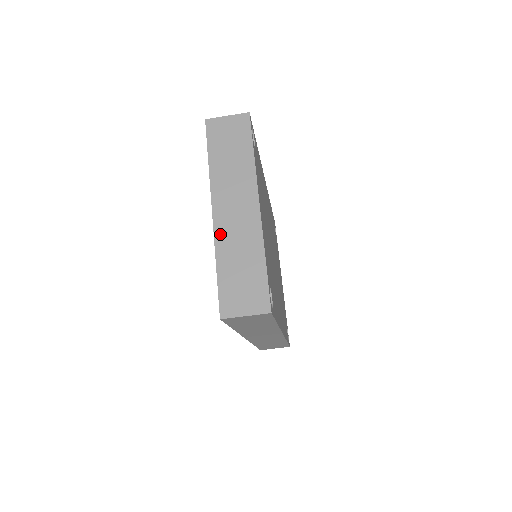
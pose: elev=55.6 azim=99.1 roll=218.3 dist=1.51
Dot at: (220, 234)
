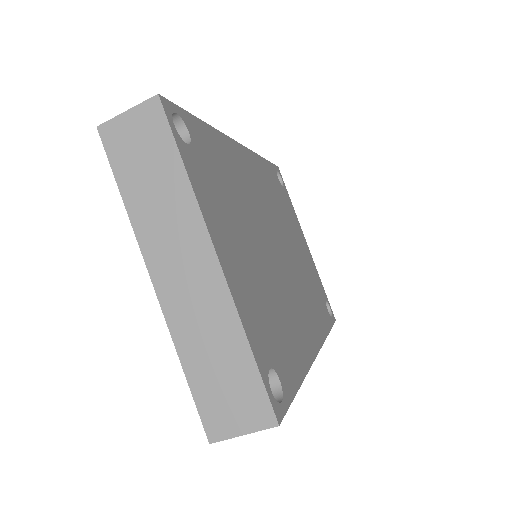
Dot at: (173, 316)
